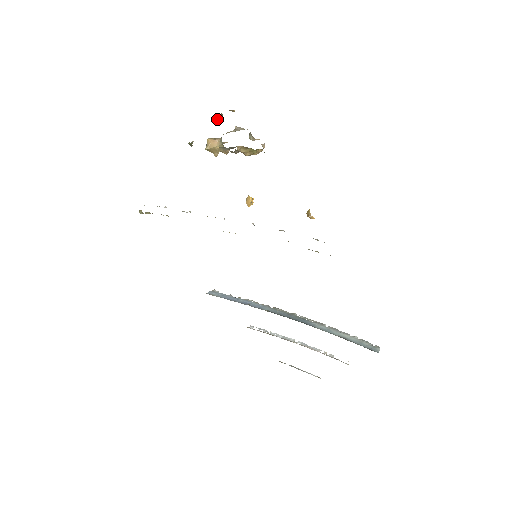
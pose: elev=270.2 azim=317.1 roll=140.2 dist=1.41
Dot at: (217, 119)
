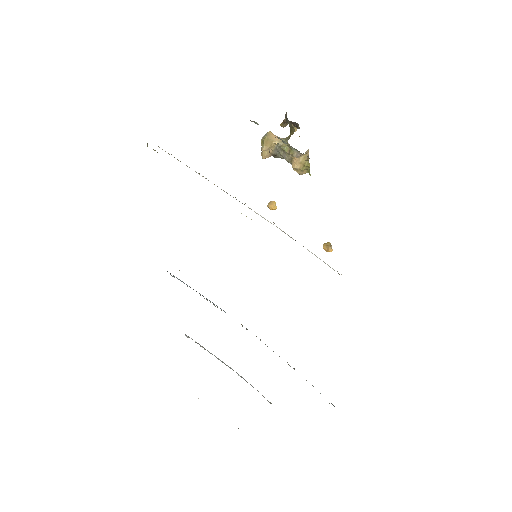
Dot at: (280, 125)
